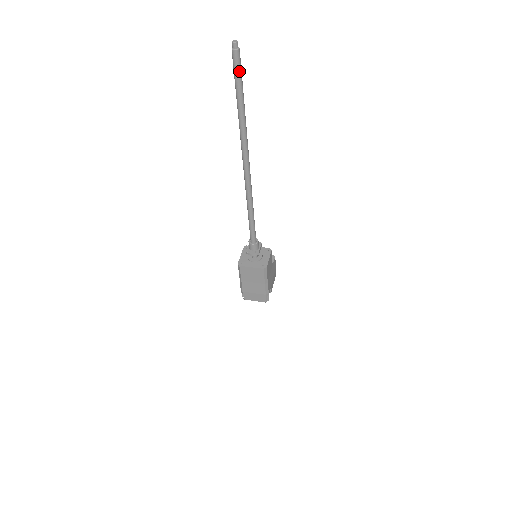
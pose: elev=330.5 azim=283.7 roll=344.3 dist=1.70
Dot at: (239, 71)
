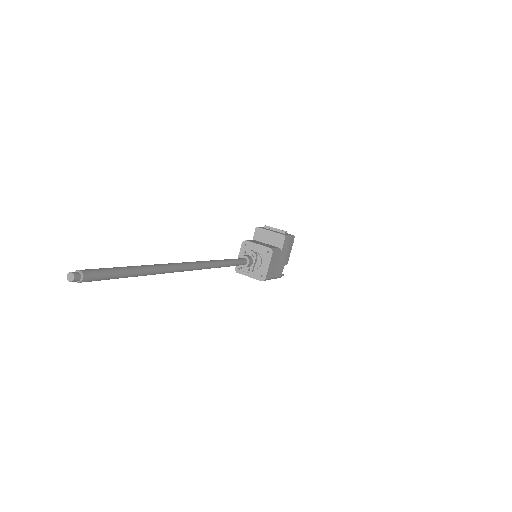
Dot at: (104, 279)
